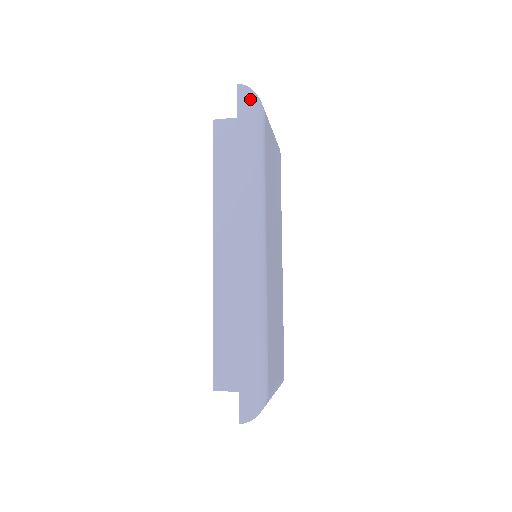
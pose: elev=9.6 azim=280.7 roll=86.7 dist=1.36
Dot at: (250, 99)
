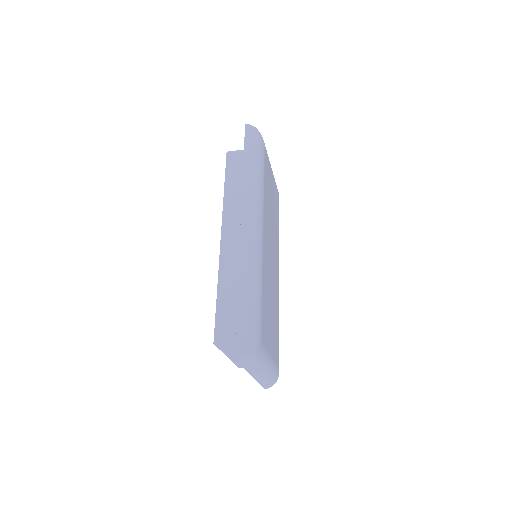
Dot at: (254, 133)
